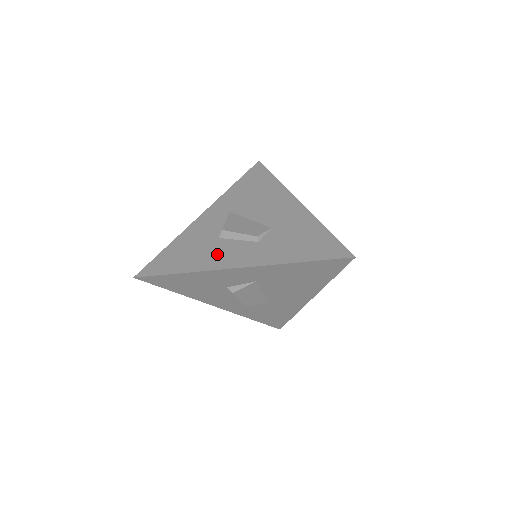
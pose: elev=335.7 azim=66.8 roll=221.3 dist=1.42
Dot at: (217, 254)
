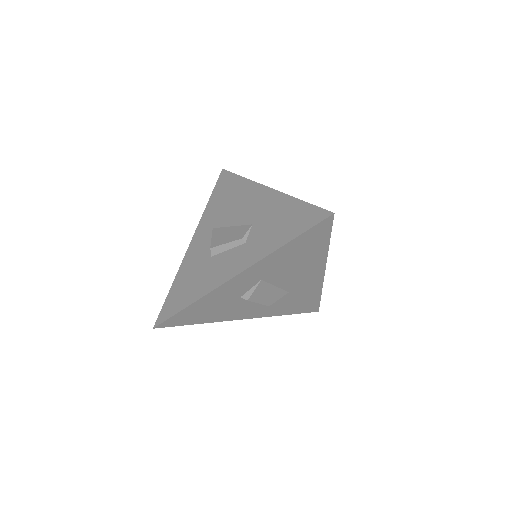
Dot at: (214, 272)
